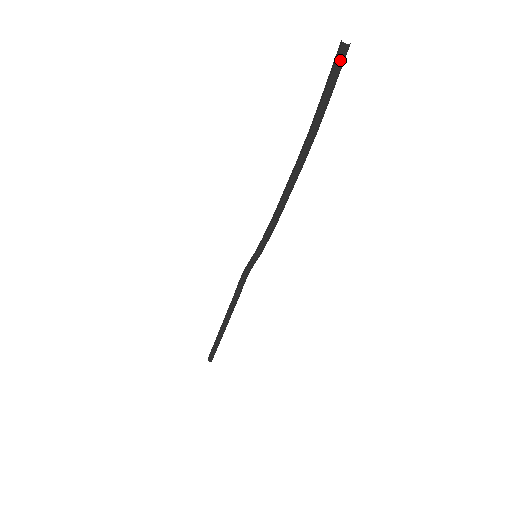
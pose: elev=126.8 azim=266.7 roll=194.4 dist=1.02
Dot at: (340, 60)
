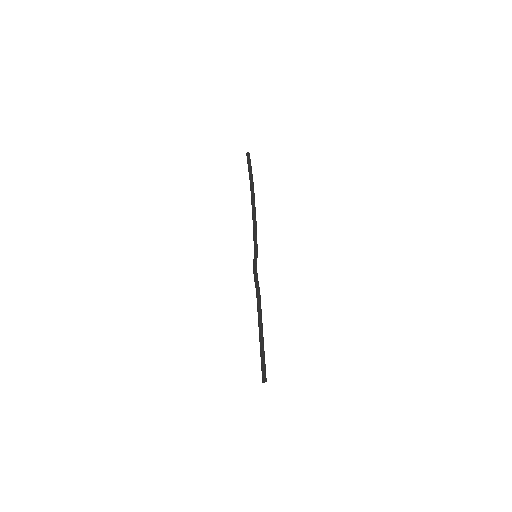
Dot at: occluded
